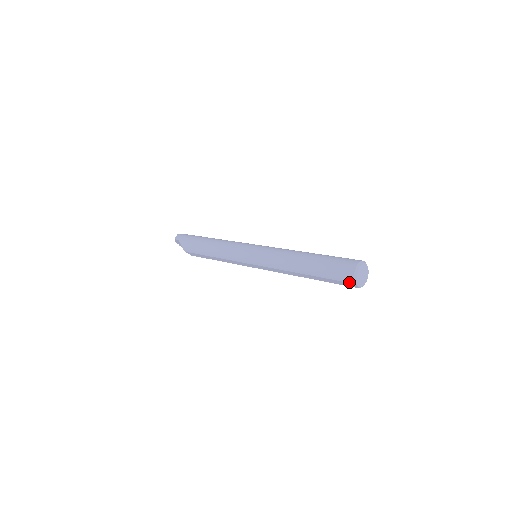
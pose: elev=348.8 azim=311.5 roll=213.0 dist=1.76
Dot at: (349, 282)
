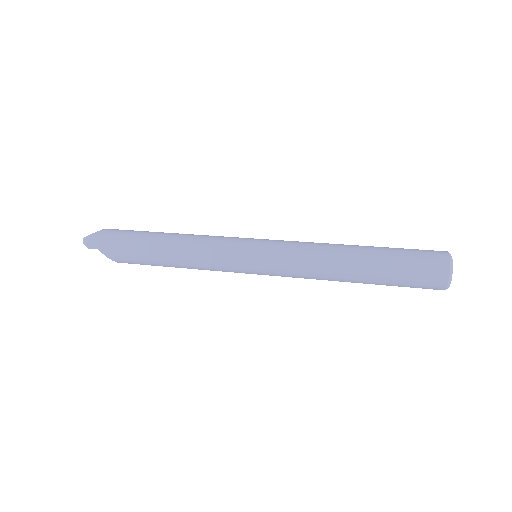
Dot at: (437, 289)
